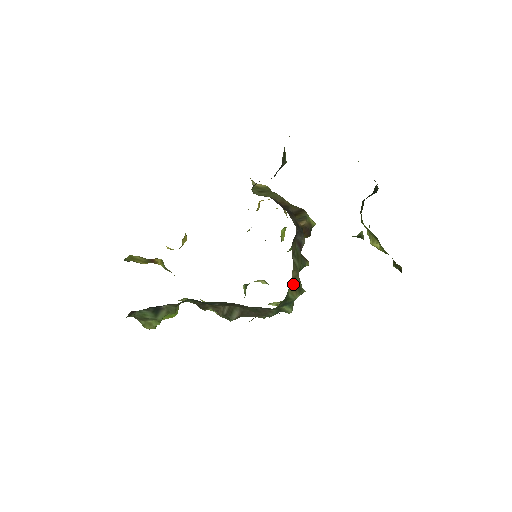
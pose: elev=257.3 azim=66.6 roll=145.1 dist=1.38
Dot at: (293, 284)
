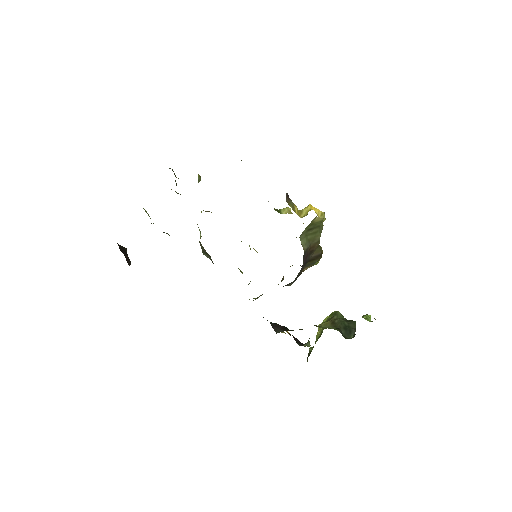
Dot at: occluded
